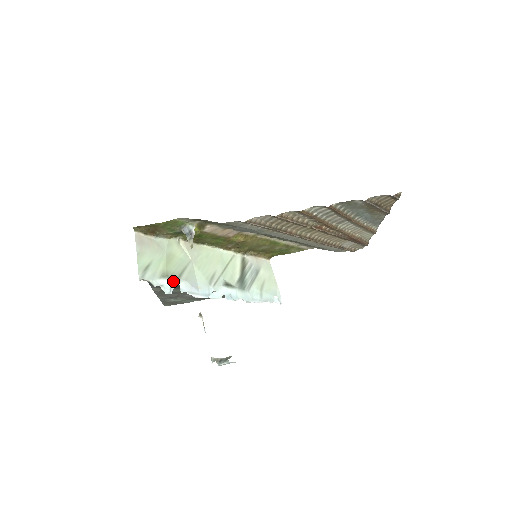
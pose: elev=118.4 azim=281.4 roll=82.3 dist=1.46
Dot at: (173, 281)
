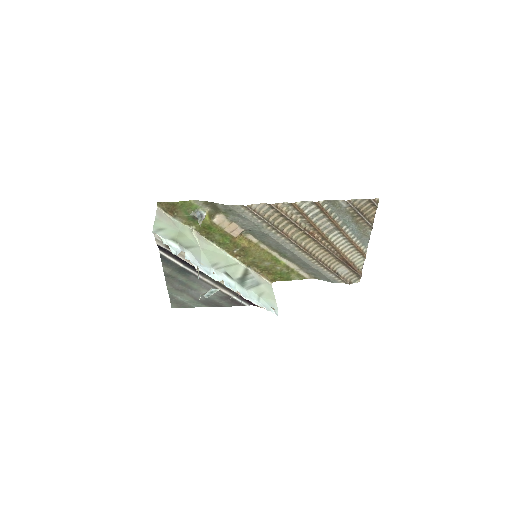
Dot at: (180, 247)
